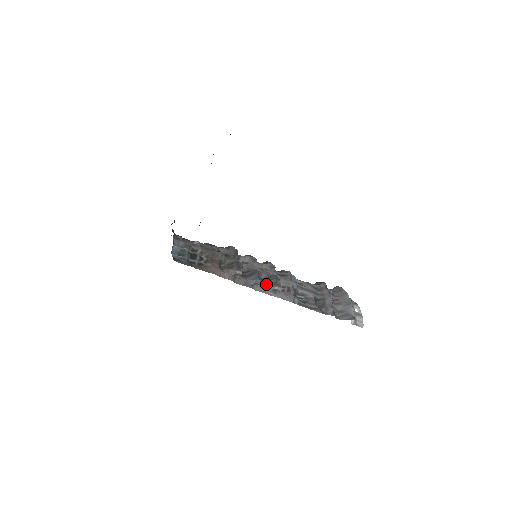
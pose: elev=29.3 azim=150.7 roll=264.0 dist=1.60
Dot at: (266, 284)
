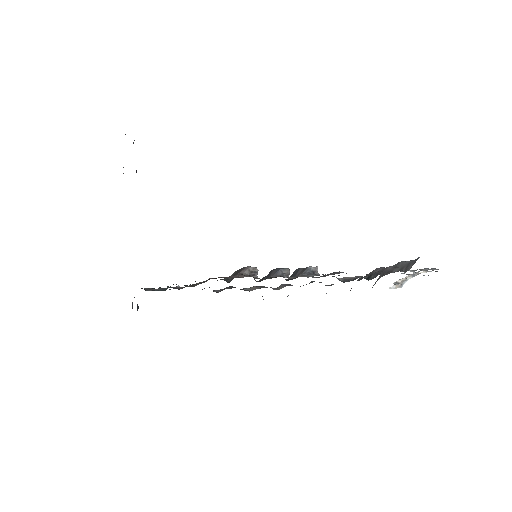
Dot at: occluded
